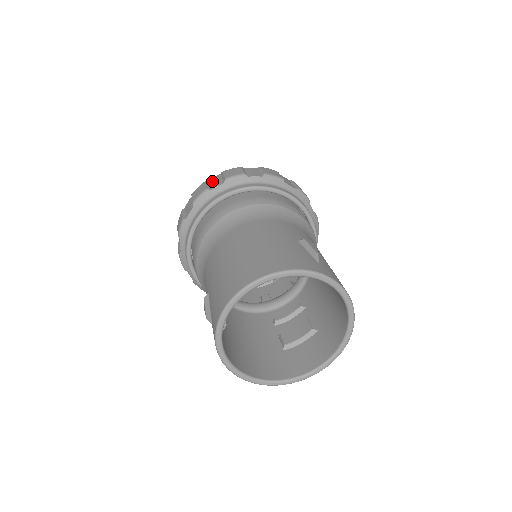
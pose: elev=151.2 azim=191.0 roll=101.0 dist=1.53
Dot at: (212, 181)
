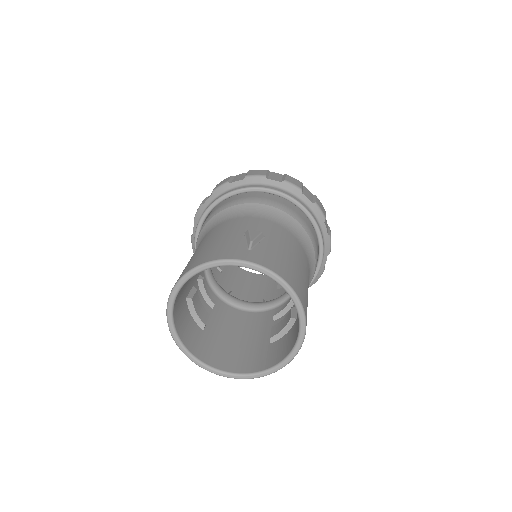
Dot at: occluded
